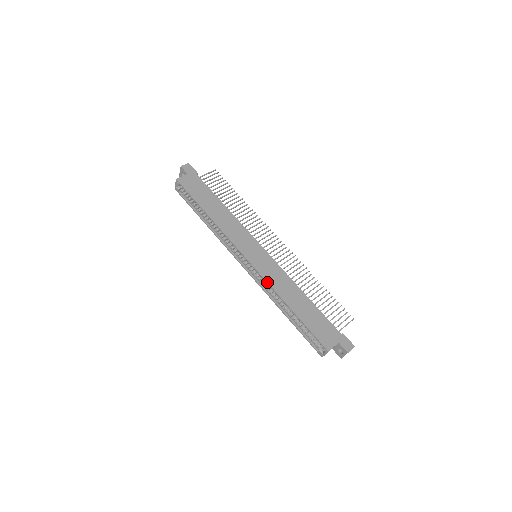
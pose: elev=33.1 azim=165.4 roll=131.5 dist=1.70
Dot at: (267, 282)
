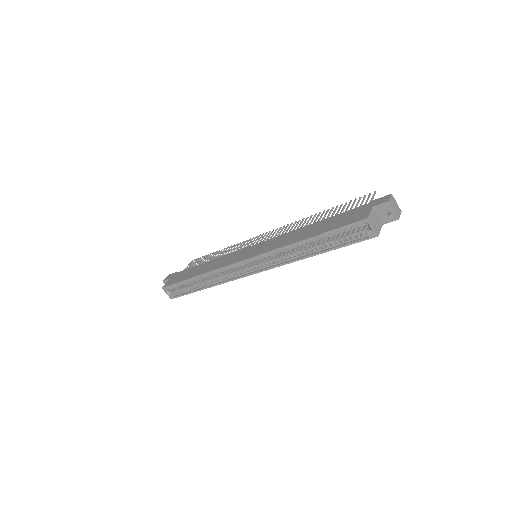
Dot at: (271, 251)
